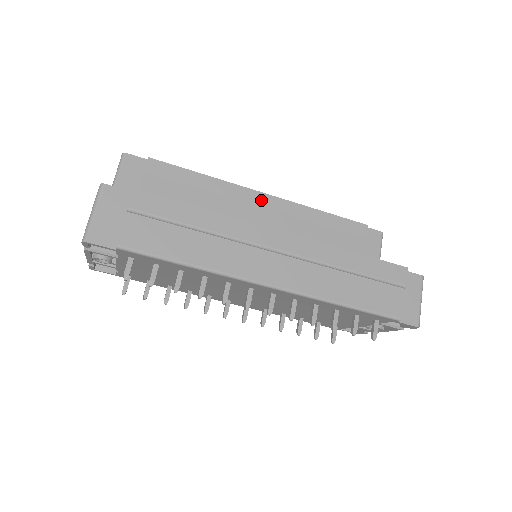
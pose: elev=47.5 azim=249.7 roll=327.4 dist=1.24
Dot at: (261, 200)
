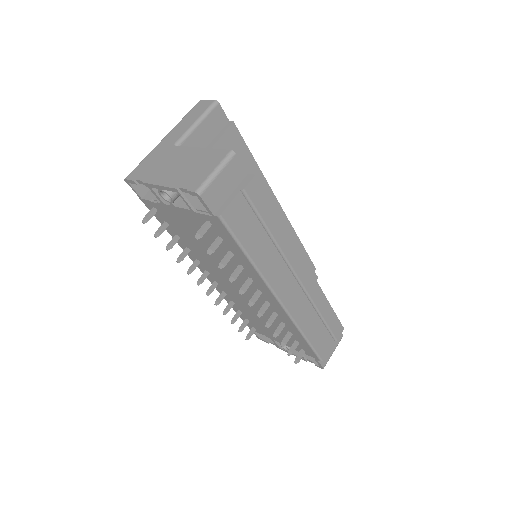
Dot at: (276, 210)
